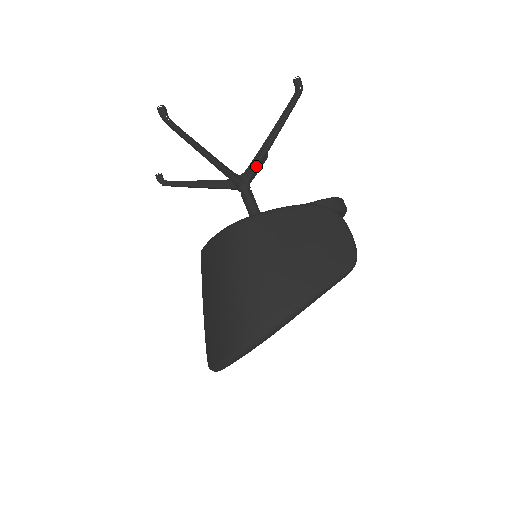
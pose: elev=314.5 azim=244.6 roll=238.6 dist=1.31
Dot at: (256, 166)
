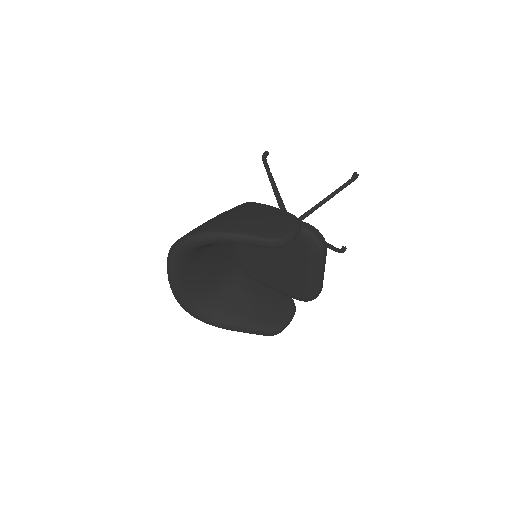
Dot at: (302, 216)
